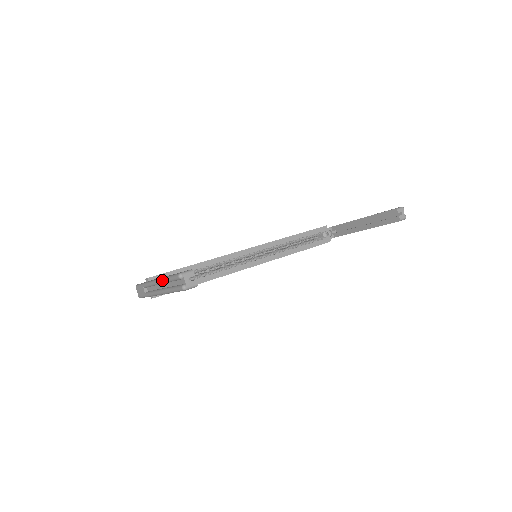
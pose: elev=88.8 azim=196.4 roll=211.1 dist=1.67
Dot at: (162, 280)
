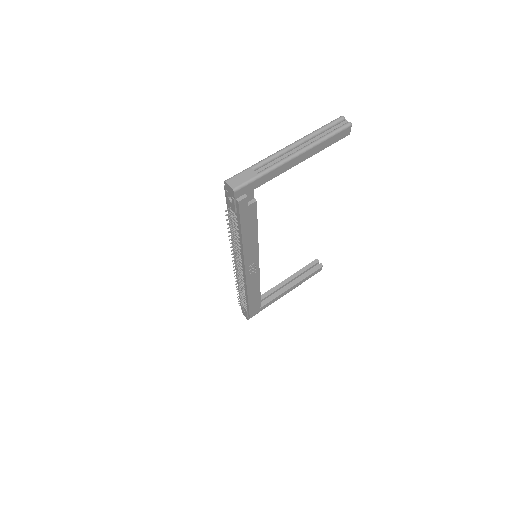
Dot at: (308, 135)
